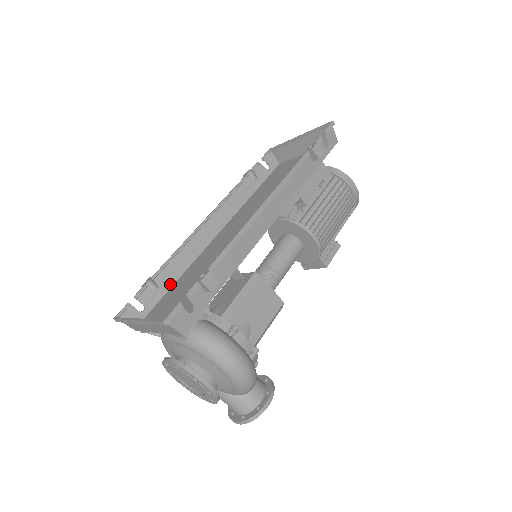
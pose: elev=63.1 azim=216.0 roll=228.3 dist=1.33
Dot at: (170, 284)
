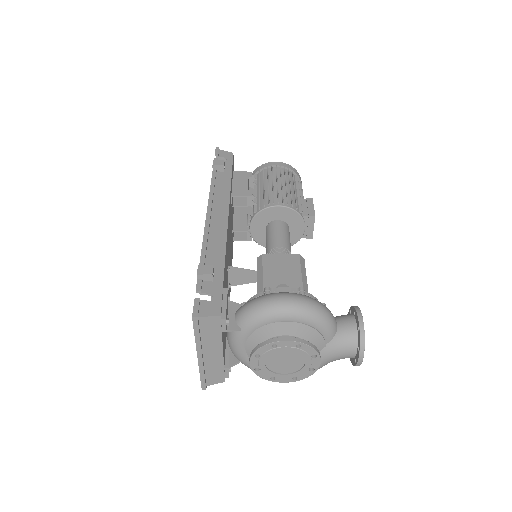
Dot at: occluded
